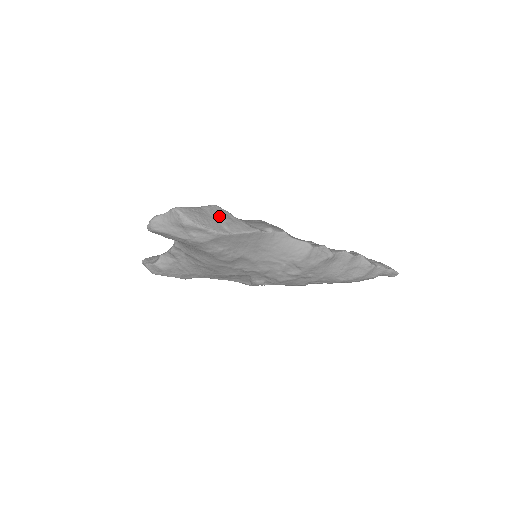
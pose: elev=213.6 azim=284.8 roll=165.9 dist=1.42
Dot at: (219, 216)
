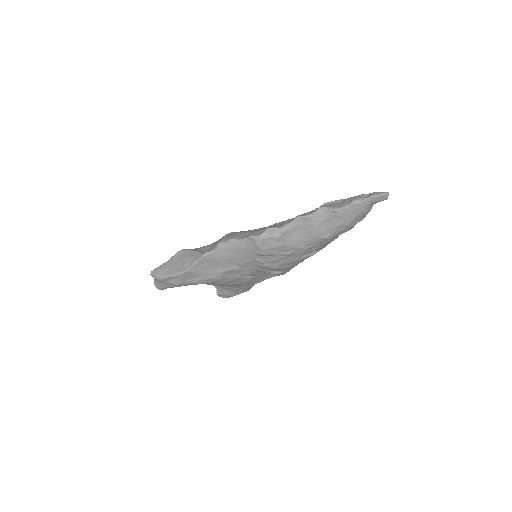
Dot at: (180, 259)
